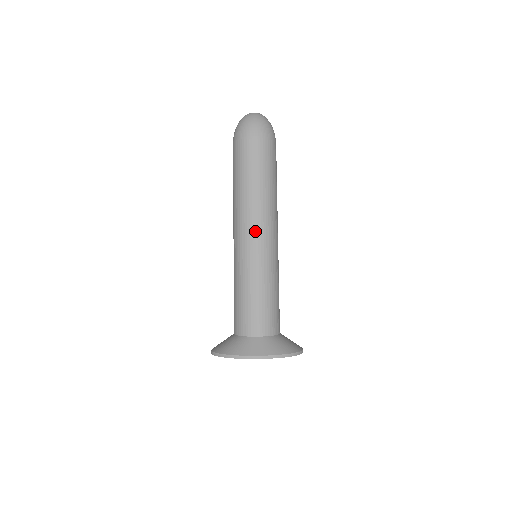
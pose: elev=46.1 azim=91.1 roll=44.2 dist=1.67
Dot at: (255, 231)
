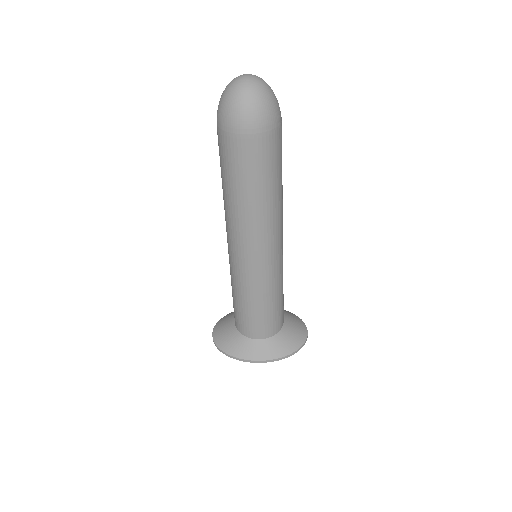
Dot at: (254, 250)
